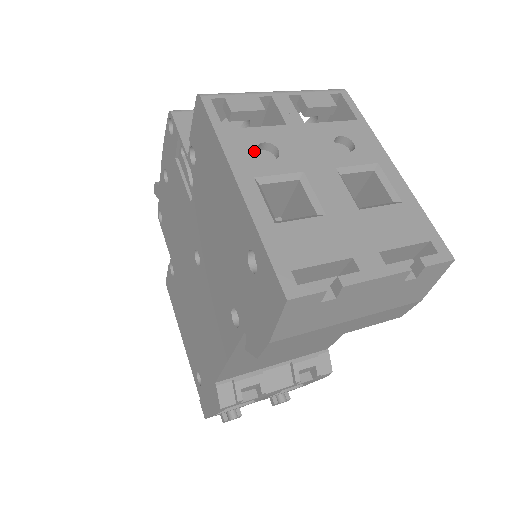
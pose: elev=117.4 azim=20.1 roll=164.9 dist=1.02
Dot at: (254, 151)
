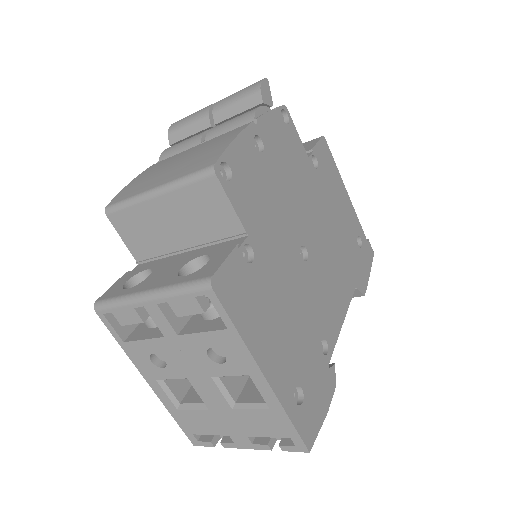
Dot at: (149, 361)
